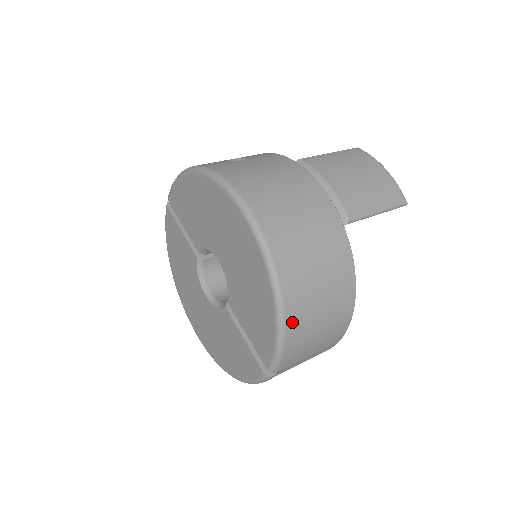
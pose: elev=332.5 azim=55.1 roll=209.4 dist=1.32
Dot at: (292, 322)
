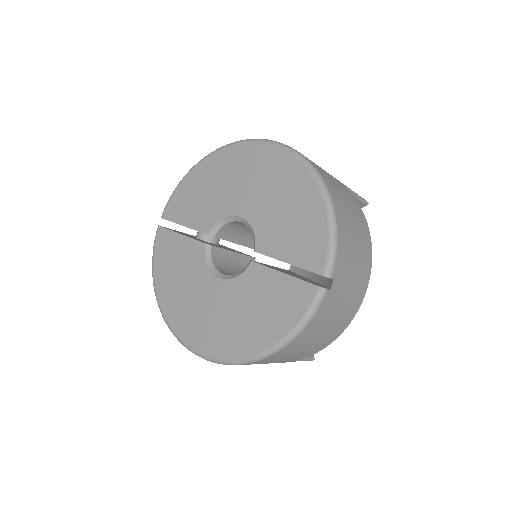
Dot at: (338, 211)
